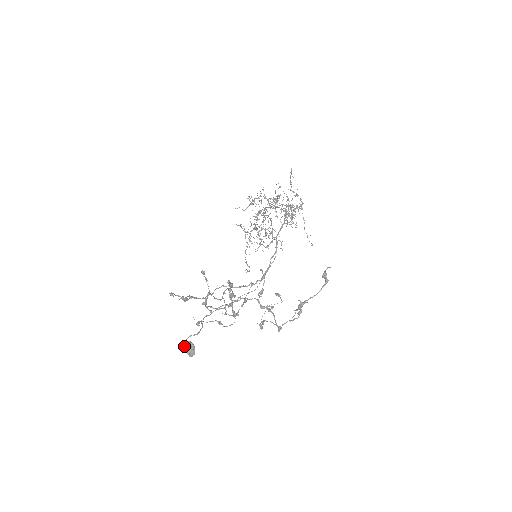
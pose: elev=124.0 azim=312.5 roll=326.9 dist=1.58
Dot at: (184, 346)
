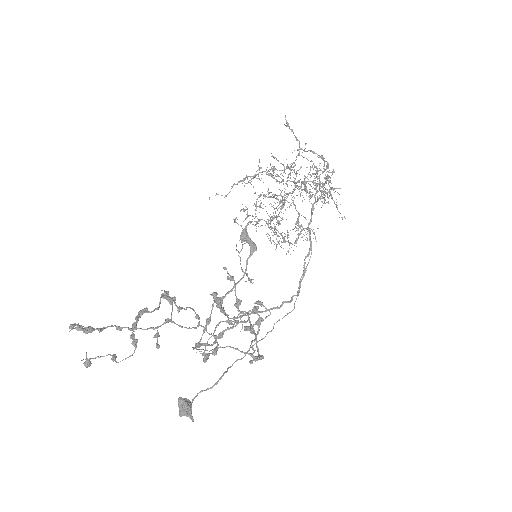
Dot at: occluded
